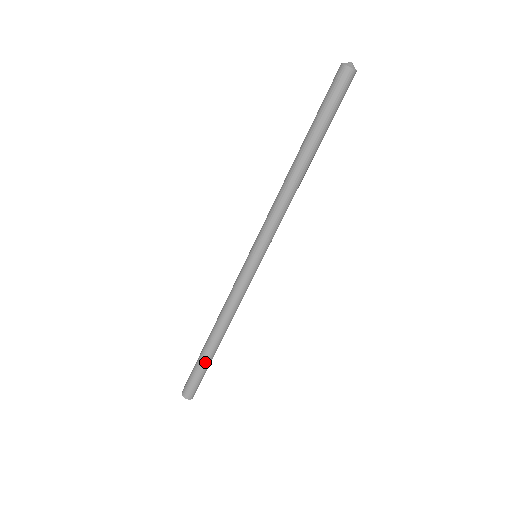
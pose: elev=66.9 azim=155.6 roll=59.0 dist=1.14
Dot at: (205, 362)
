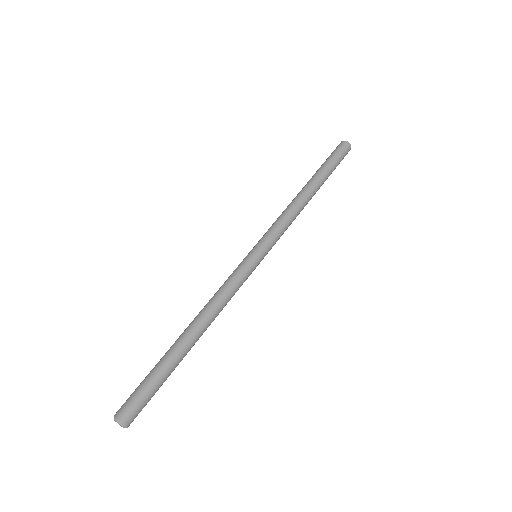
Dot at: (166, 363)
